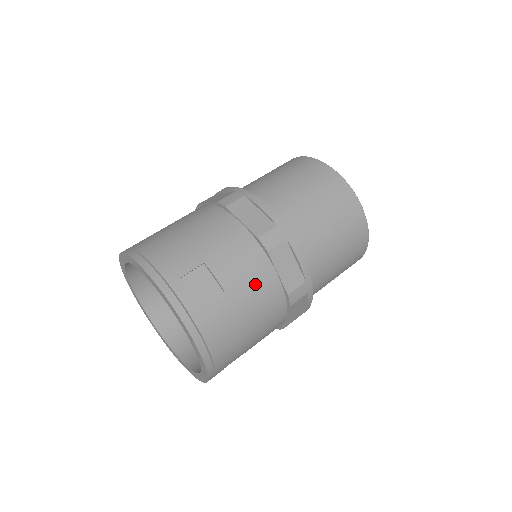
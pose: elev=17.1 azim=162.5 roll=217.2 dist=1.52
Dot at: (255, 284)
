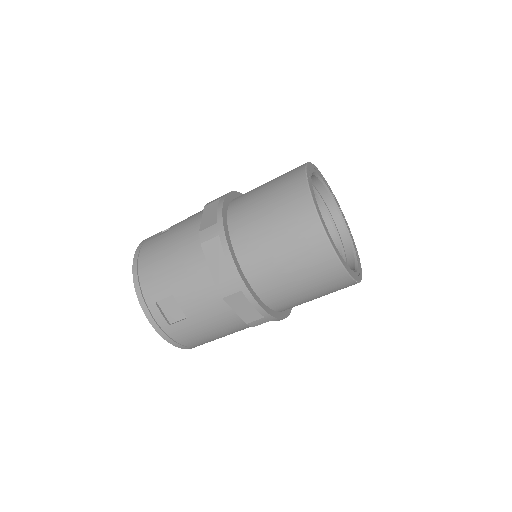
Dot at: (214, 316)
